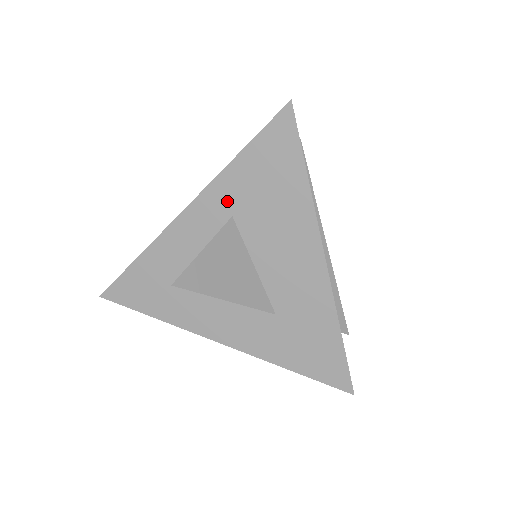
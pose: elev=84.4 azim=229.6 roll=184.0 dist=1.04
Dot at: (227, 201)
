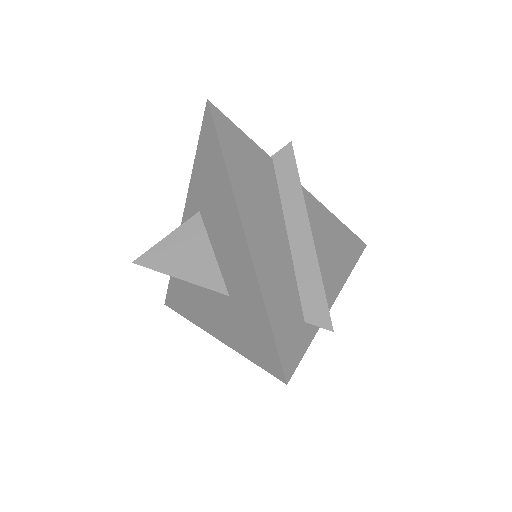
Dot at: (196, 200)
